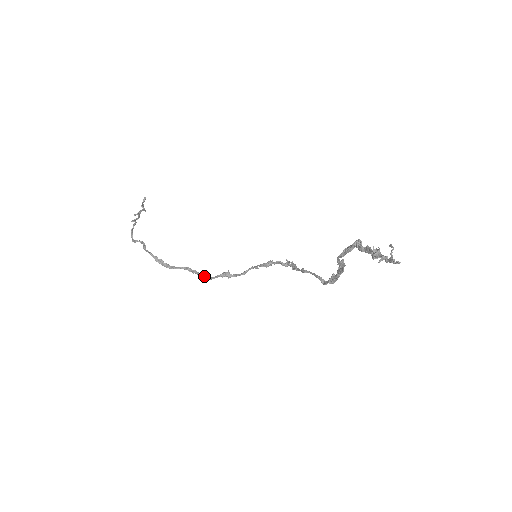
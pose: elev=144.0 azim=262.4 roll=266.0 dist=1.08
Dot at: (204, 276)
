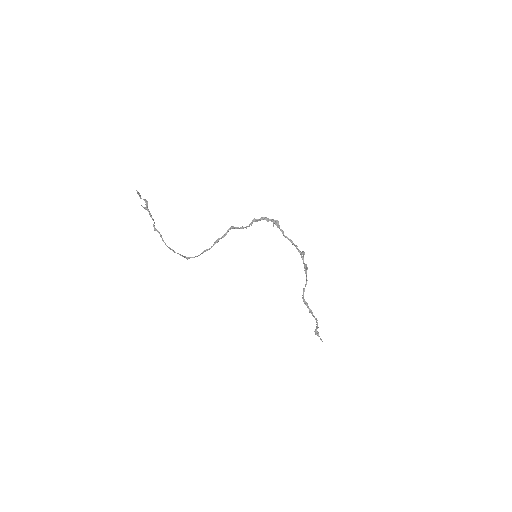
Dot at: occluded
